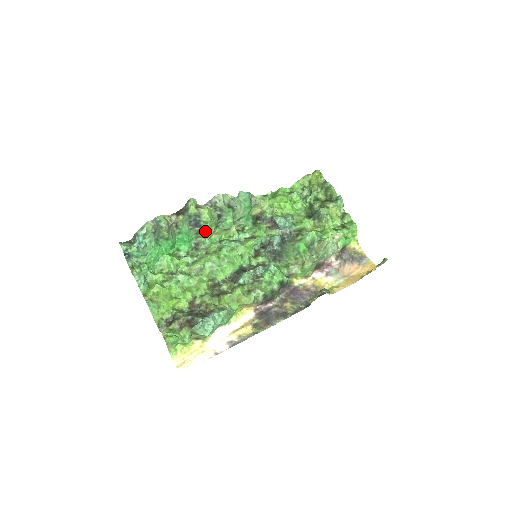
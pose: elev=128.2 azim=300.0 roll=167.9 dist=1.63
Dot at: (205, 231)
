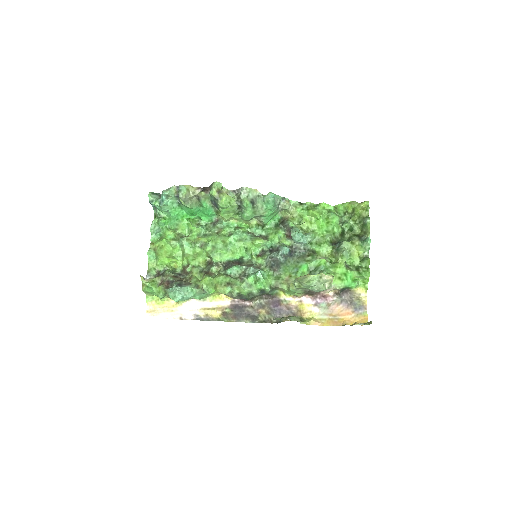
Dot at: (222, 214)
